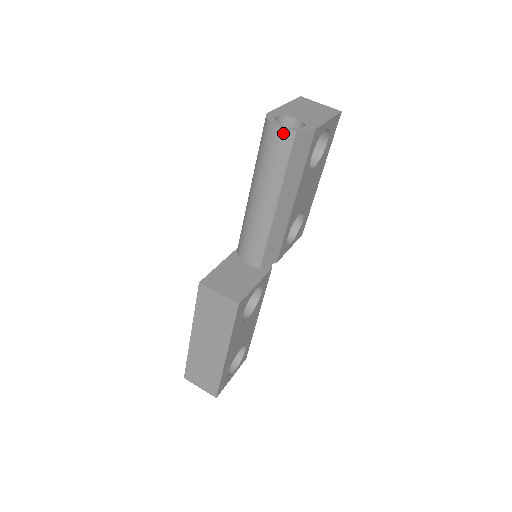
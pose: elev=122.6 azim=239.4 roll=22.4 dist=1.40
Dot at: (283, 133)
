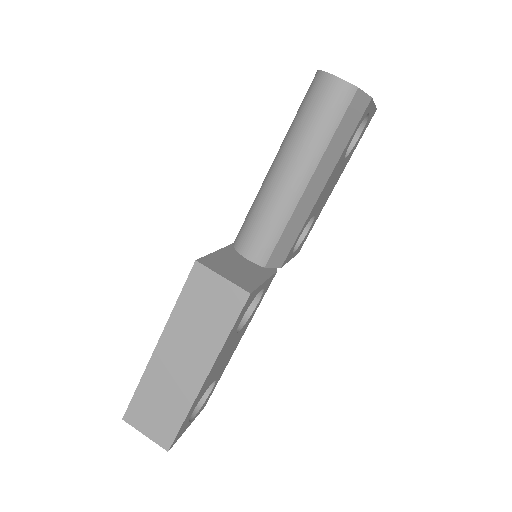
Dot at: (343, 86)
